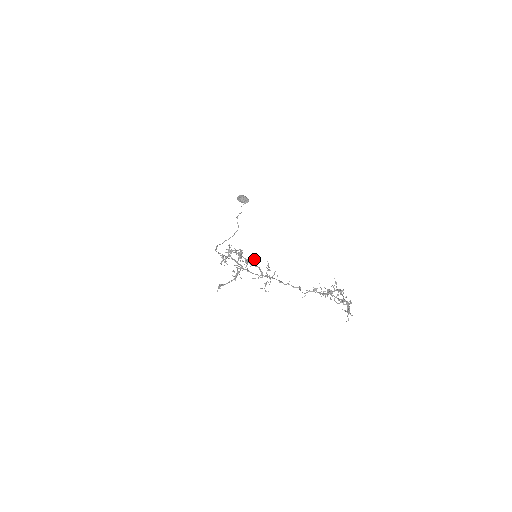
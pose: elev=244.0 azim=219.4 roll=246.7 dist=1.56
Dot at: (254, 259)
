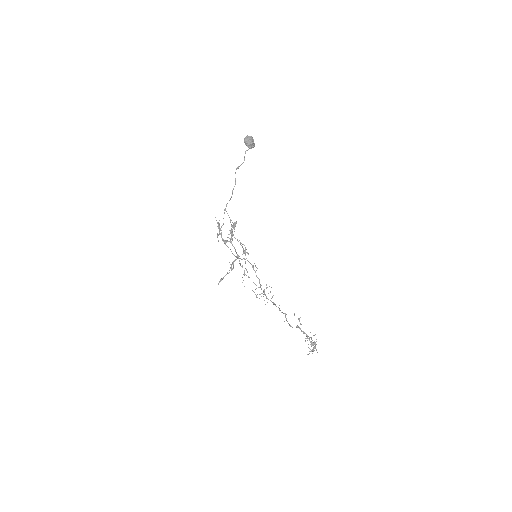
Dot at: occluded
